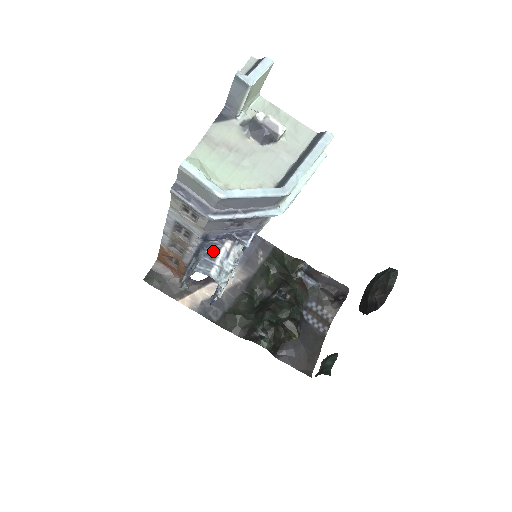
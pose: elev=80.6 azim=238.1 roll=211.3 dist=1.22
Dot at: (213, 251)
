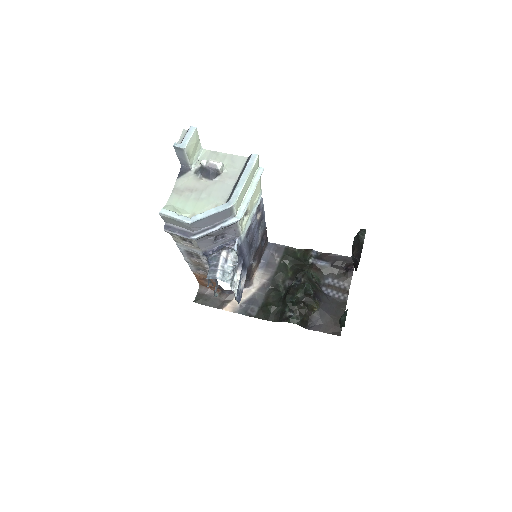
Dot at: (215, 261)
